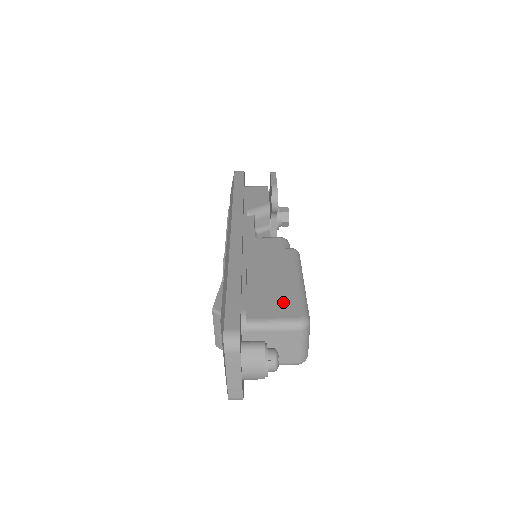
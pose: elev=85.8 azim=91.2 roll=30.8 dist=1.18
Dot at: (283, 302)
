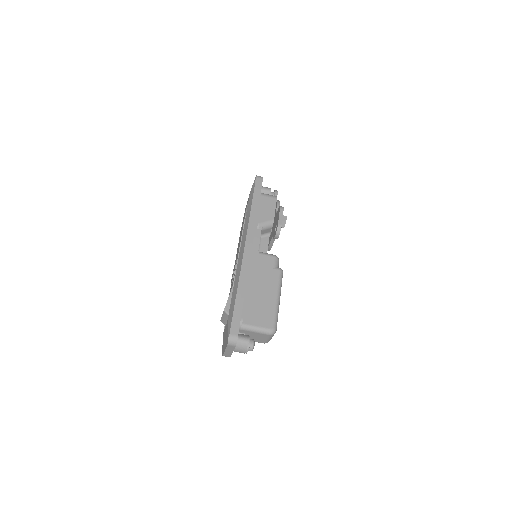
Dot at: (265, 315)
